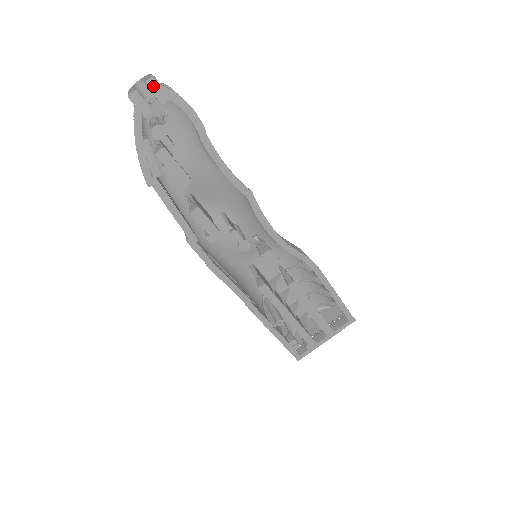
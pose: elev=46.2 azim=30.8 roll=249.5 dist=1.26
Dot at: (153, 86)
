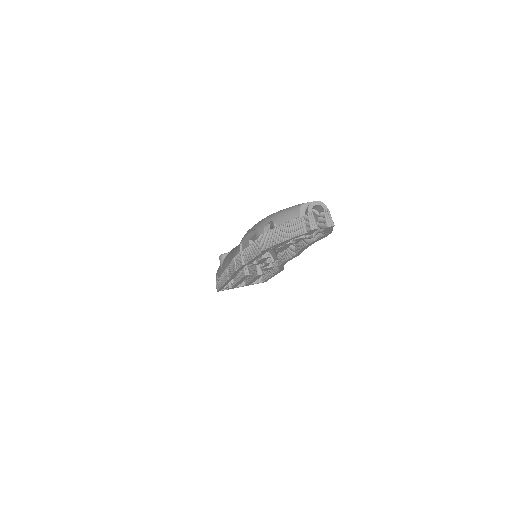
Dot at: (328, 228)
